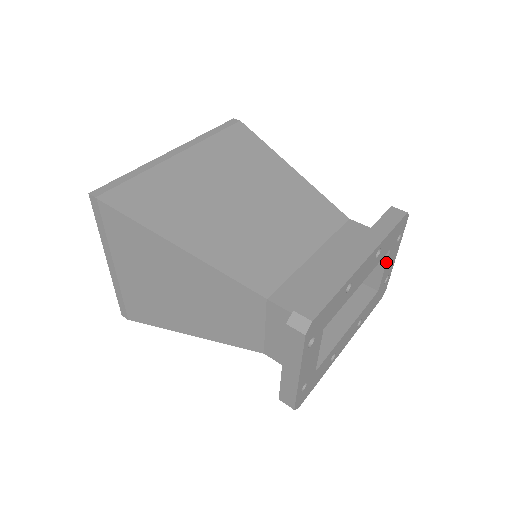
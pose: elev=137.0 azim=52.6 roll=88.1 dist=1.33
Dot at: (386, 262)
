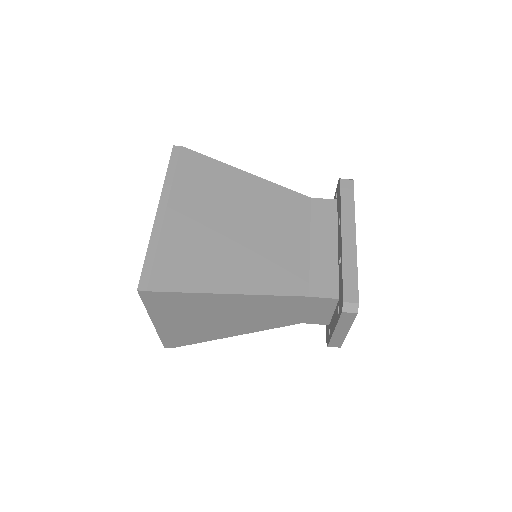
Dot at: occluded
